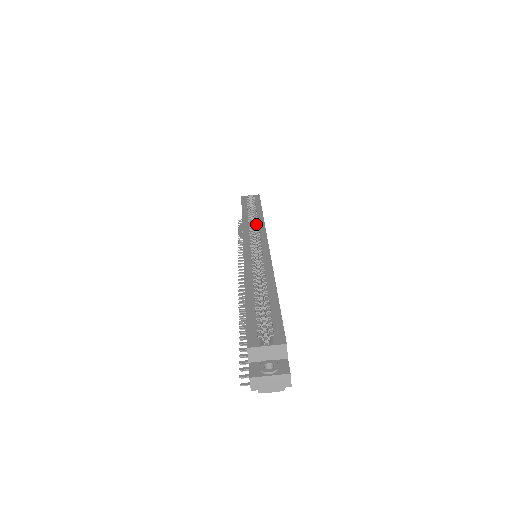
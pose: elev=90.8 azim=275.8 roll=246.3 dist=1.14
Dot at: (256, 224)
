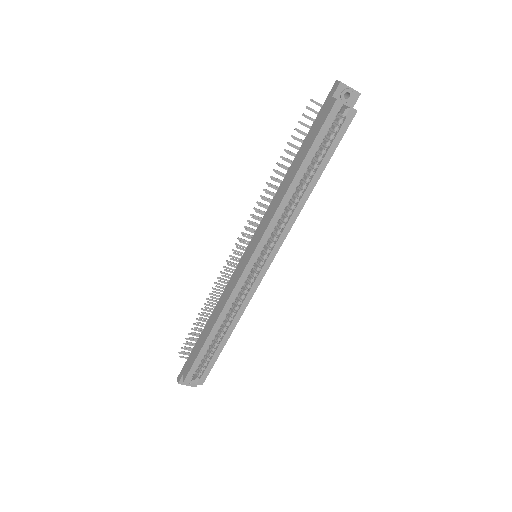
Dot at: (289, 214)
